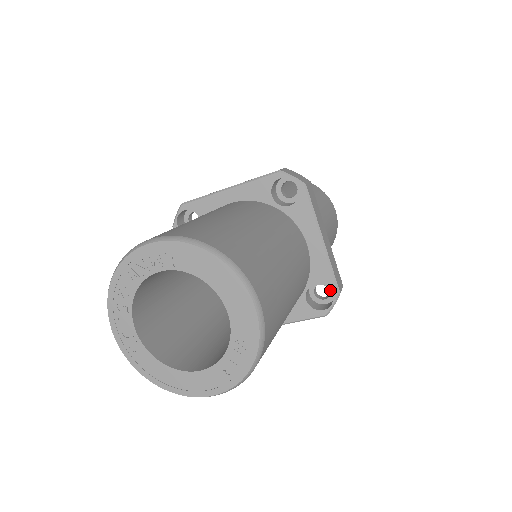
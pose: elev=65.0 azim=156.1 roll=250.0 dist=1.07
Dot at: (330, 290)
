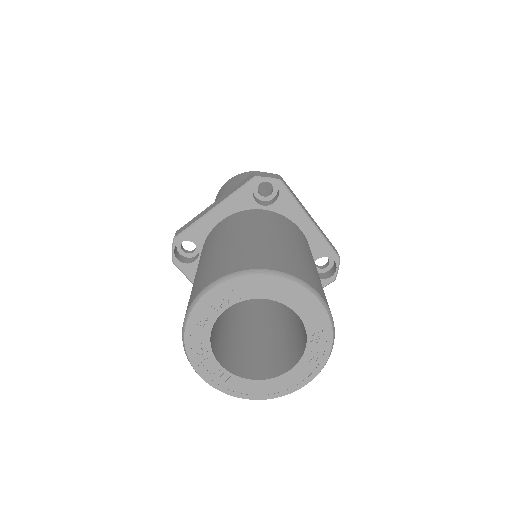
Dot at: (331, 258)
